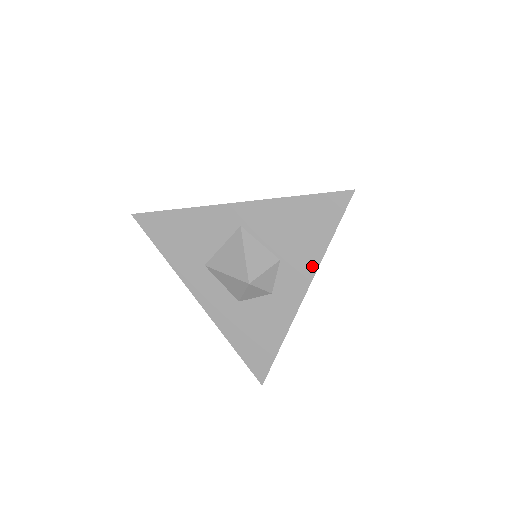
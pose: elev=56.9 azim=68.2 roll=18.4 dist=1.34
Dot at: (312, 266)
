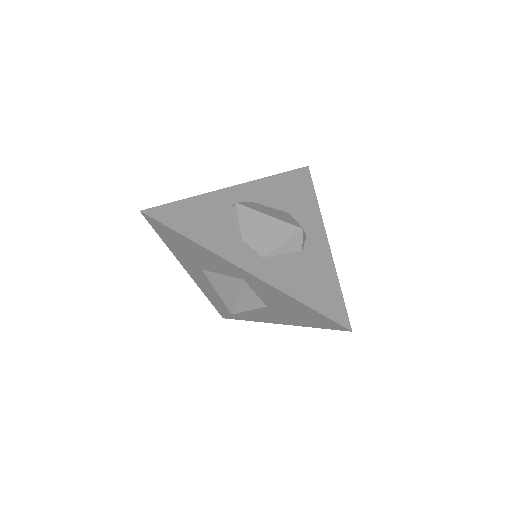
Dot at: (290, 323)
